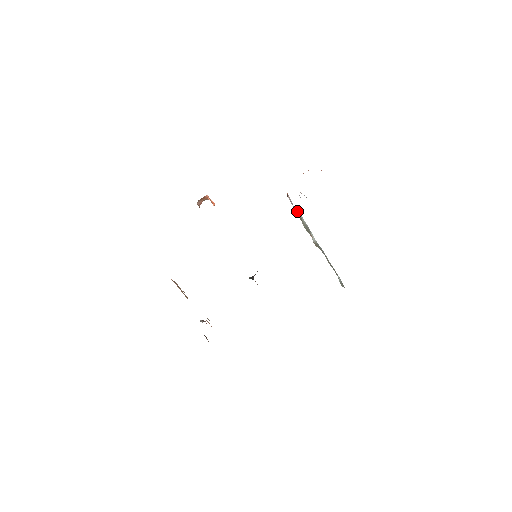
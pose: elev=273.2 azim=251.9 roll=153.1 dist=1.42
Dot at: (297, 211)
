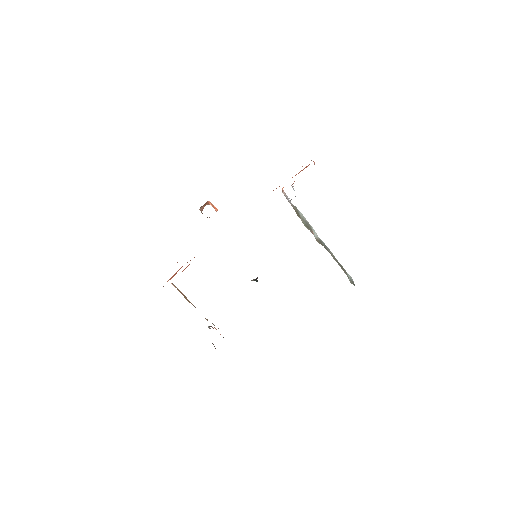
Dot at: (294, 207)
